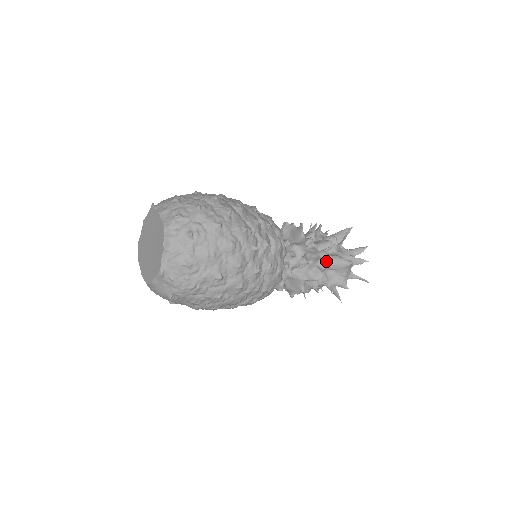
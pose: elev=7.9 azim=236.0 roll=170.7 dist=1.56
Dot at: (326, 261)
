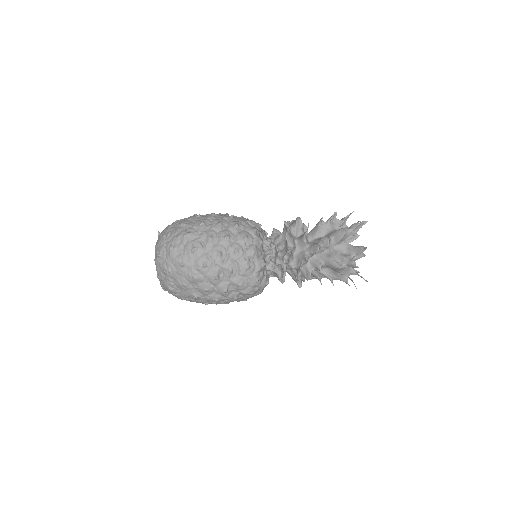
Dot at: (317, 263)
